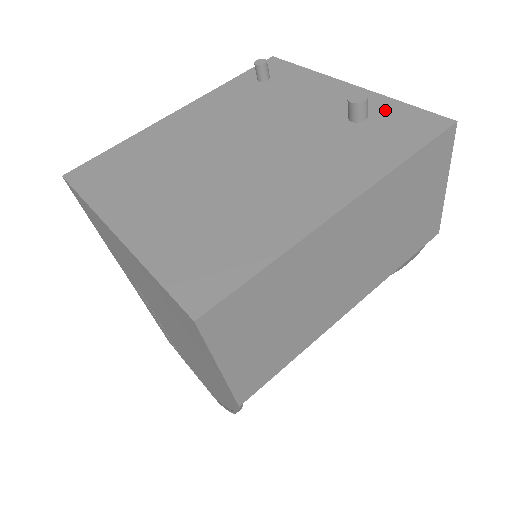
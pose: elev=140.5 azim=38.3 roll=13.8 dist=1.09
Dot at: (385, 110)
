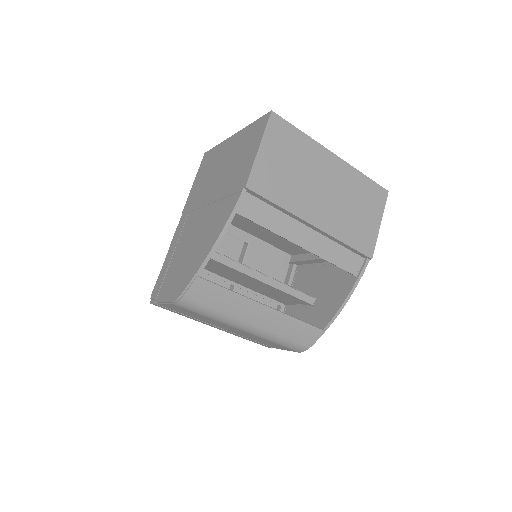
Dot at: occluded
